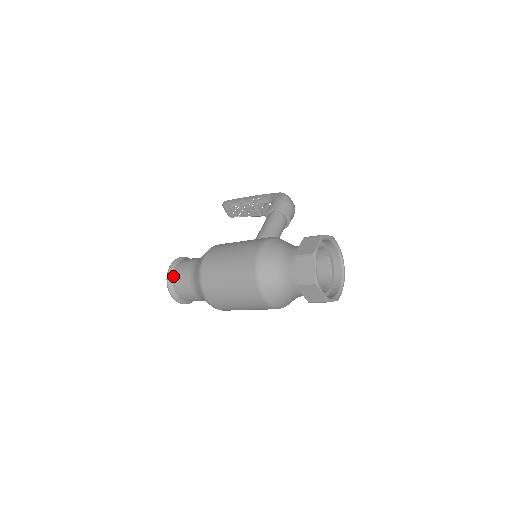
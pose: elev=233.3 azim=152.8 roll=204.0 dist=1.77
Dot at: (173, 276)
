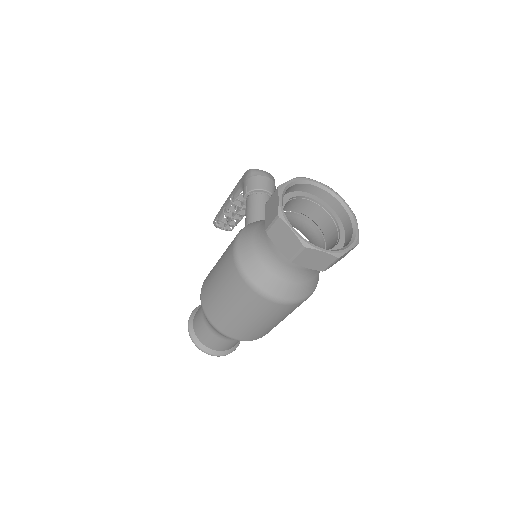
Dot at: (196, 334)
